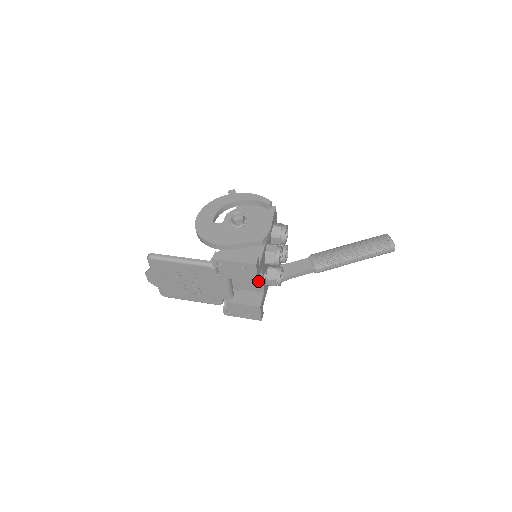
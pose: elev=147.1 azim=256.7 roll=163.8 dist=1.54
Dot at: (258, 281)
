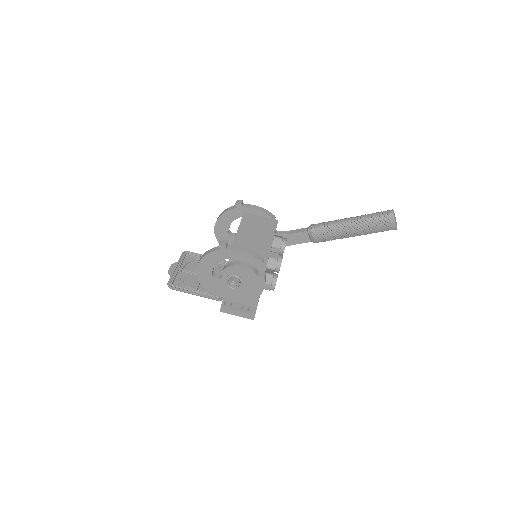
Dot at: occluded
